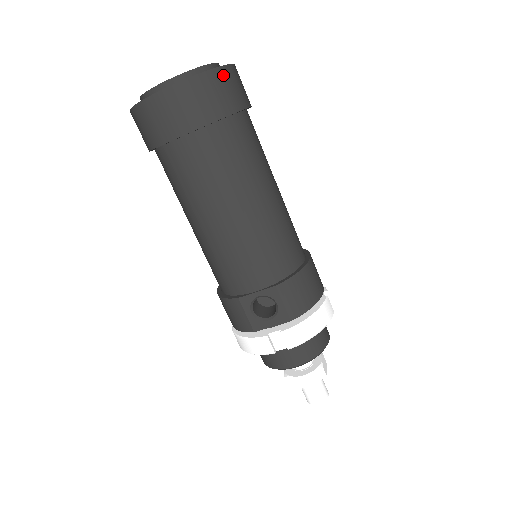
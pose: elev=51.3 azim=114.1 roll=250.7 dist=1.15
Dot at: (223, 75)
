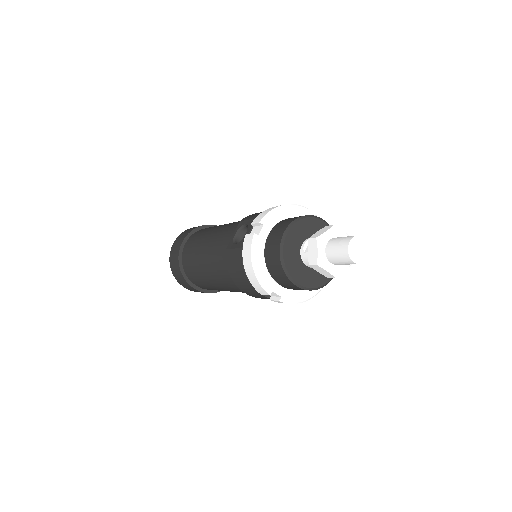
Dot at: occluded
